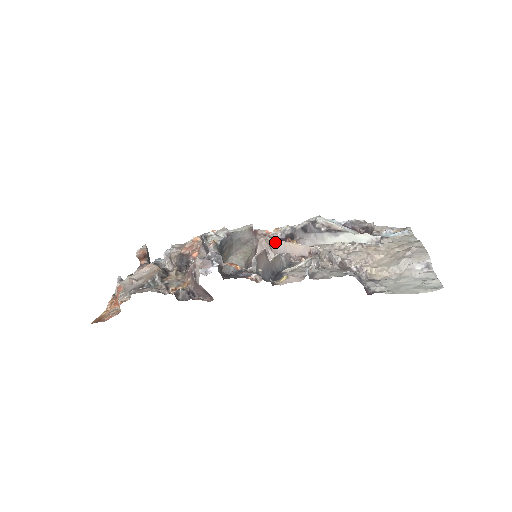
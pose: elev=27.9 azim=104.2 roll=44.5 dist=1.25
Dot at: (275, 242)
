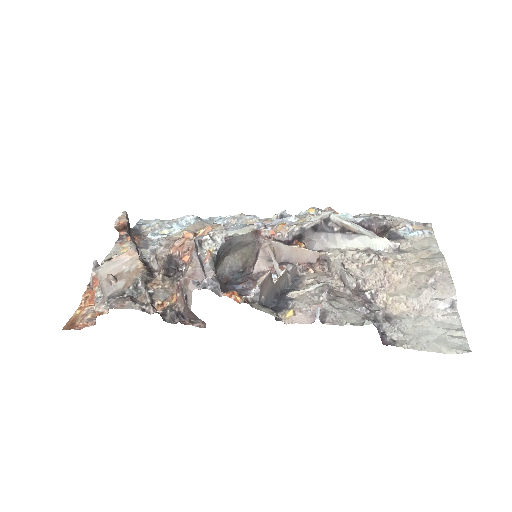
Dot at: (280, 247)
